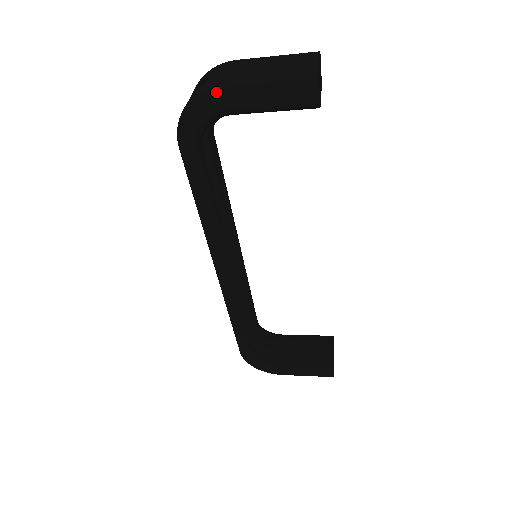
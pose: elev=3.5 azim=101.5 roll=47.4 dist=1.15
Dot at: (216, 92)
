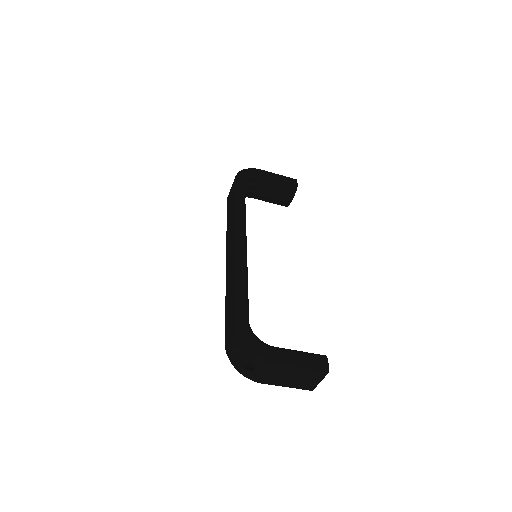
Dot at: (258, 169)
